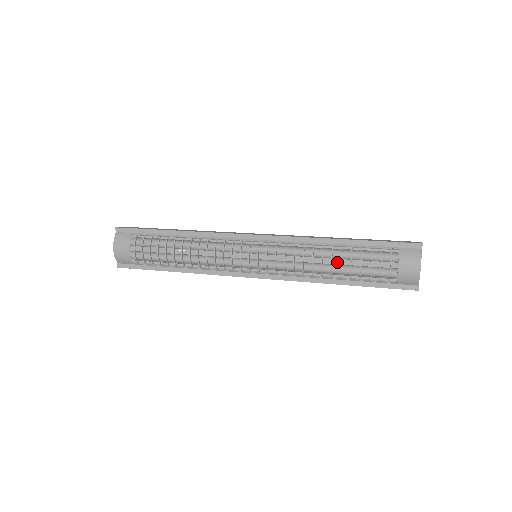
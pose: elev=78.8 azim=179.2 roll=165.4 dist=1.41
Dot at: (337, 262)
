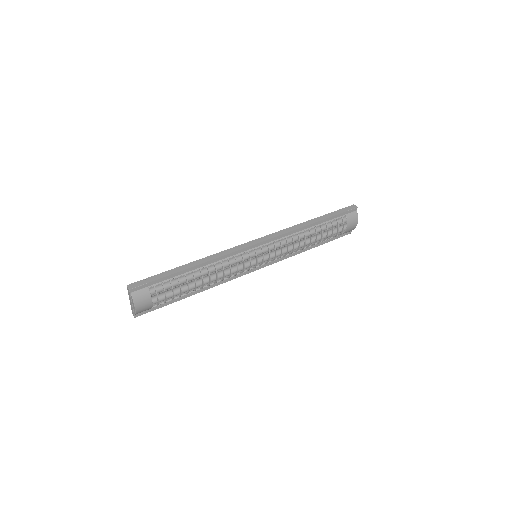
Dot at: occluded
